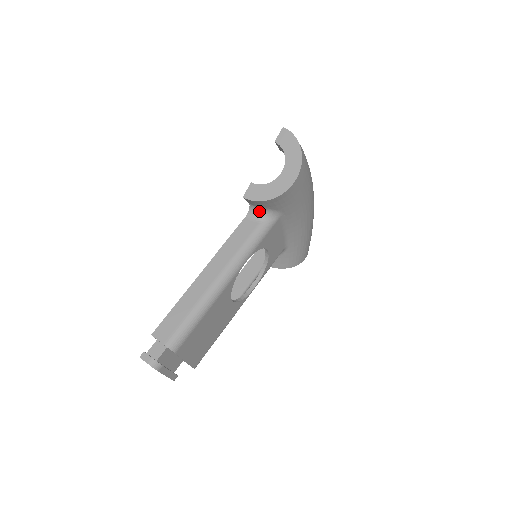
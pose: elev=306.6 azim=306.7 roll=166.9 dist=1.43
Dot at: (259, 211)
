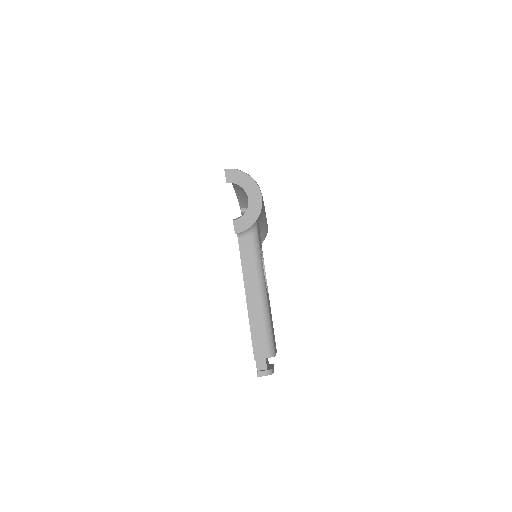
Dot at: (245, 231)
